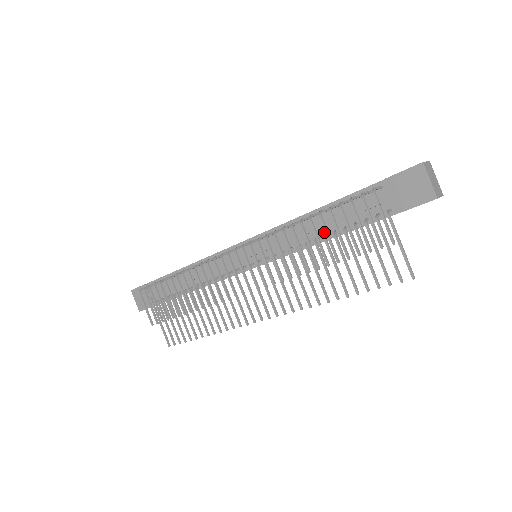
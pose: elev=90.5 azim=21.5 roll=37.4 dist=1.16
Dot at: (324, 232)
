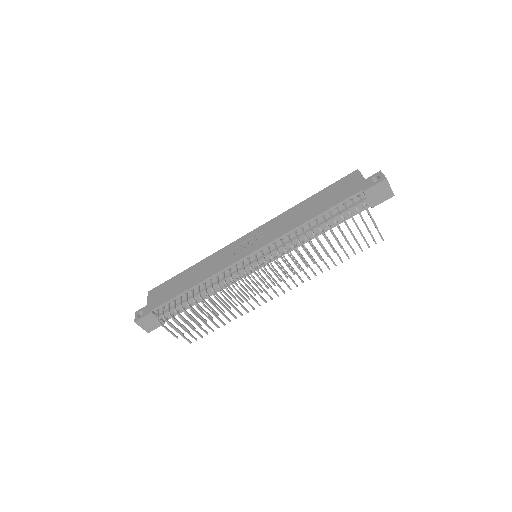
Dot at: (319, 230)
